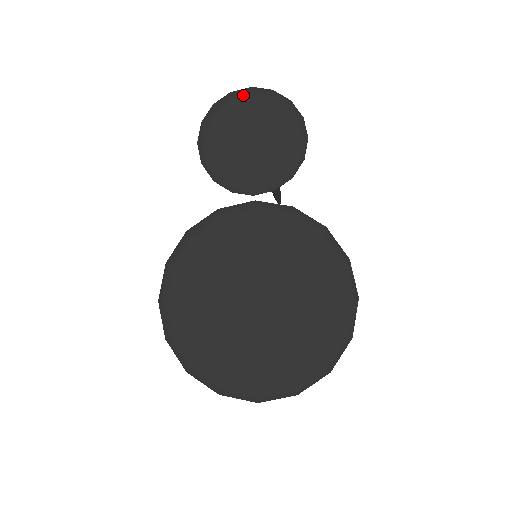
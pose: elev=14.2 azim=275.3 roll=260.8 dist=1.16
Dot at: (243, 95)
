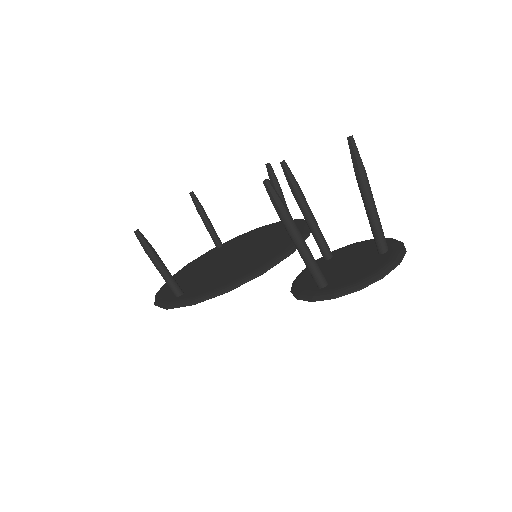
Dot at: occluded
